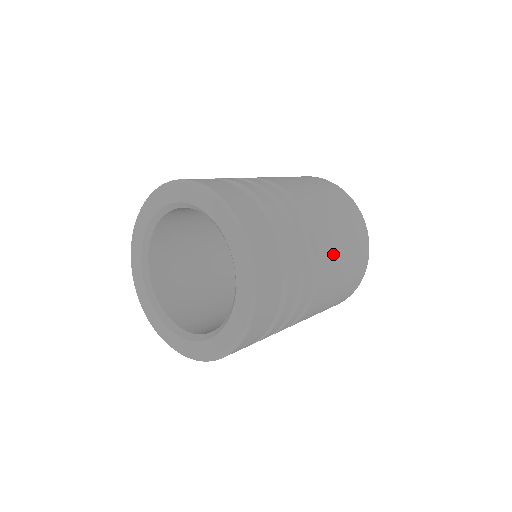
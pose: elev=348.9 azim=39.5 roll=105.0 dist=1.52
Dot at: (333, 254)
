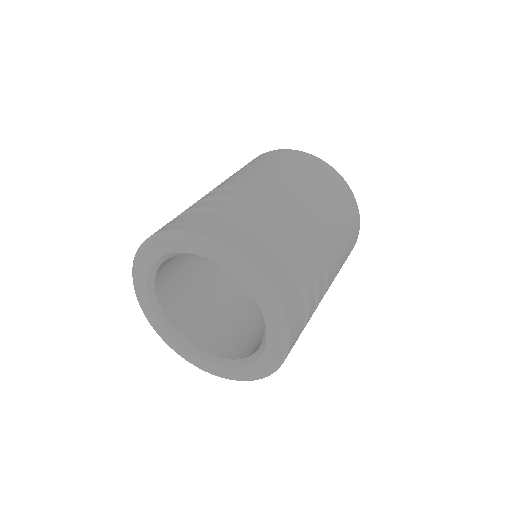
Dot at: (328, 227)
